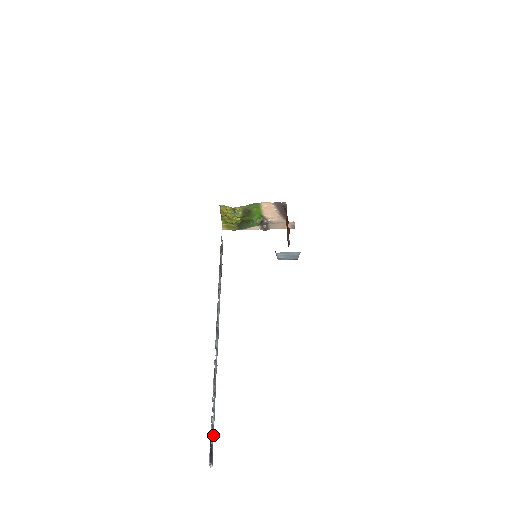
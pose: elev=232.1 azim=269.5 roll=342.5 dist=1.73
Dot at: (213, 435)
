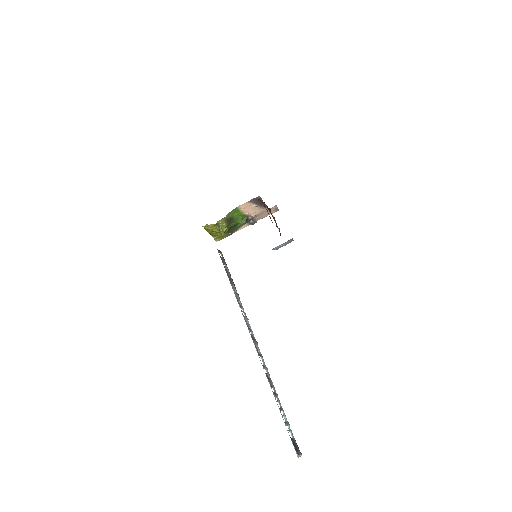
Dot at: (290, 429)
